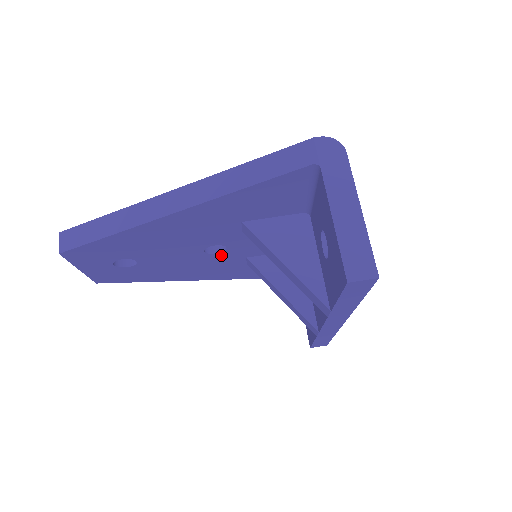
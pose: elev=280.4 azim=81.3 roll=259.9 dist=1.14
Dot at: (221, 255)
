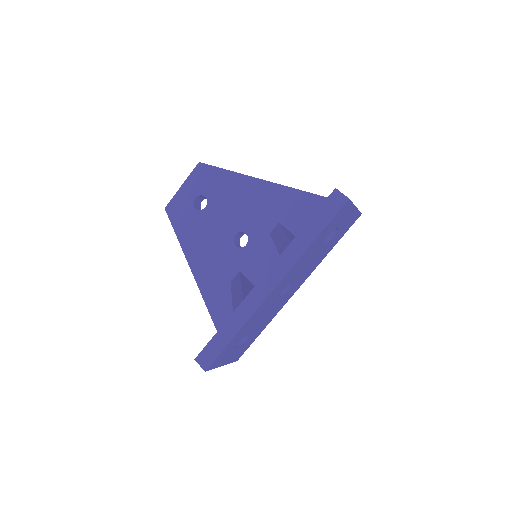
Dot at: (235, 251)
